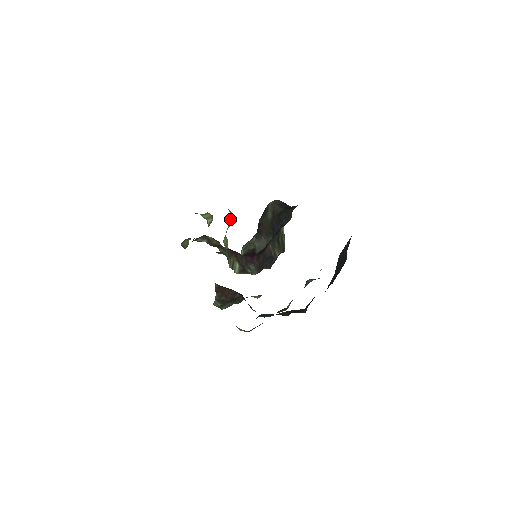
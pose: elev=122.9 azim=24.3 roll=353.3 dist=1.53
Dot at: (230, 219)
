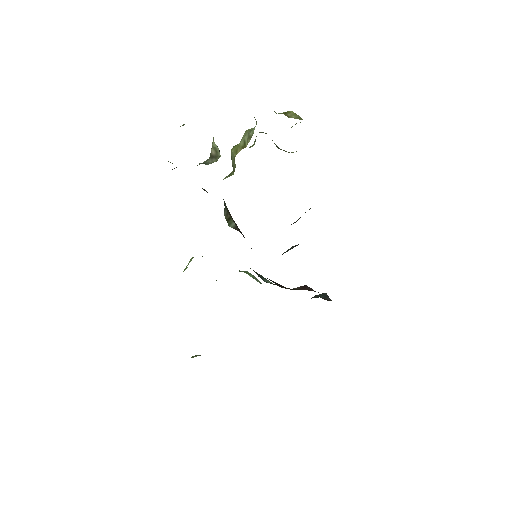
Dot at: (249, 137)
